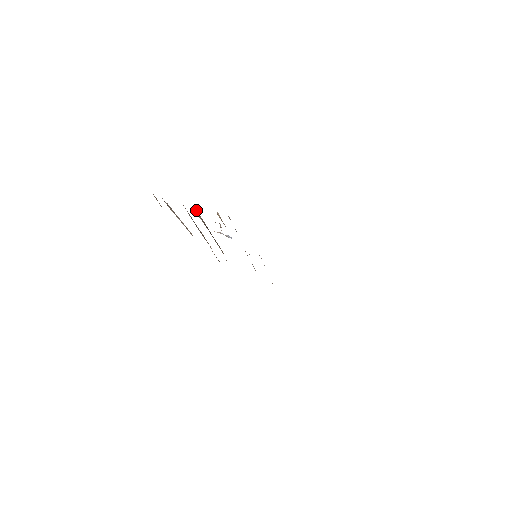
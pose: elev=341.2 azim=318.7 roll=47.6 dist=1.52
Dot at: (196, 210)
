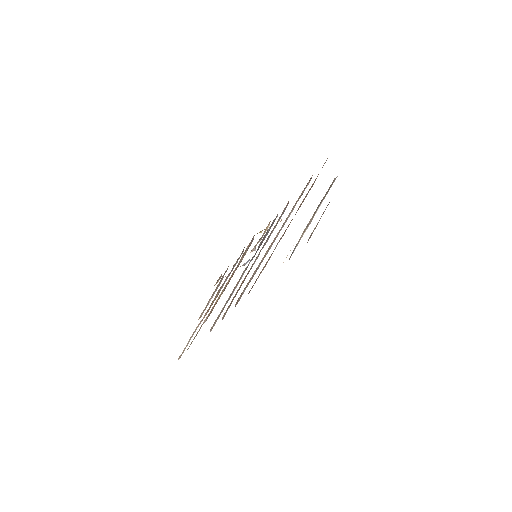
Dot at: occluded
